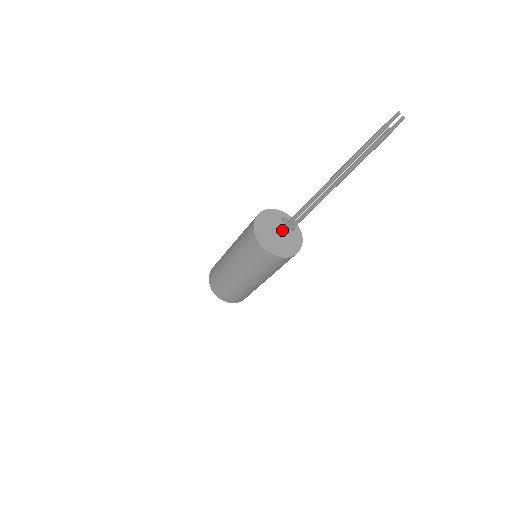
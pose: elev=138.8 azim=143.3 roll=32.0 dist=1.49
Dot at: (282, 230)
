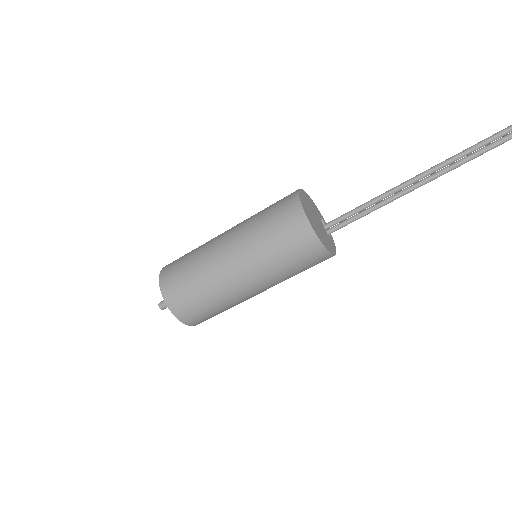
Dot at: (321, 224)
